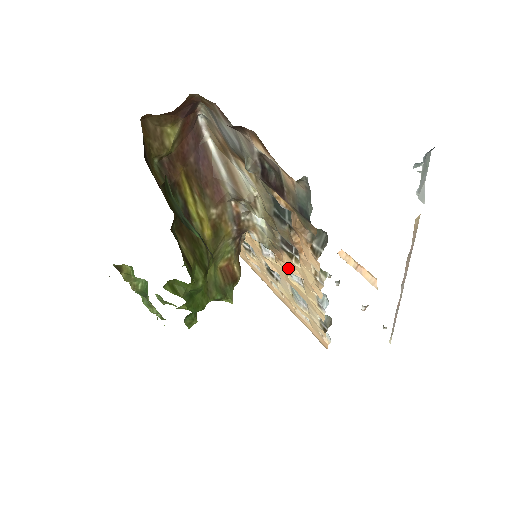
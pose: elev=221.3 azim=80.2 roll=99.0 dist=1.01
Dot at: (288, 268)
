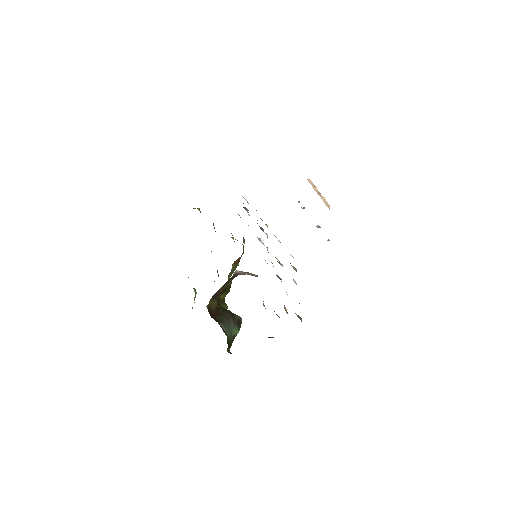
Dot at: occluded
